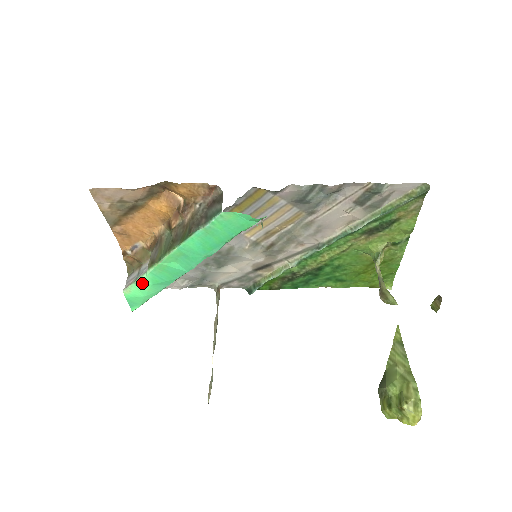
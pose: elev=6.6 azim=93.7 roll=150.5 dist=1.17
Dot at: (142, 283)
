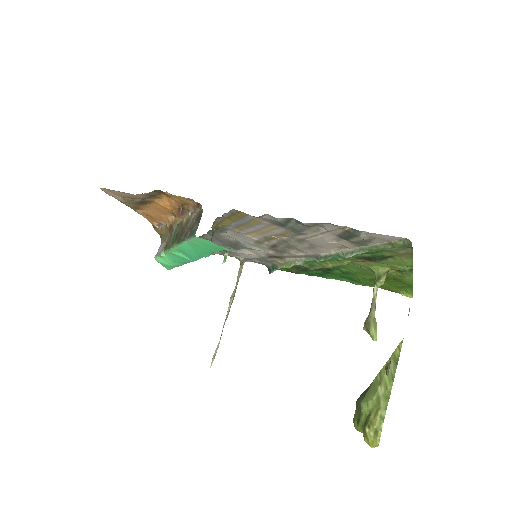
Dot at: (164, 258)
